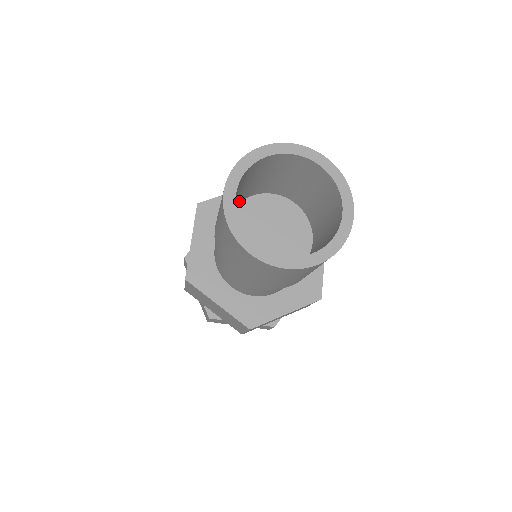
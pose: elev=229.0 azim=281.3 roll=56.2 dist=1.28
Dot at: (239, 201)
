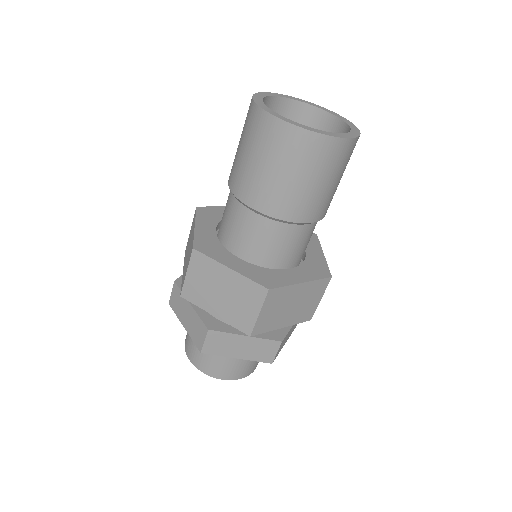
Dot at: occluded
